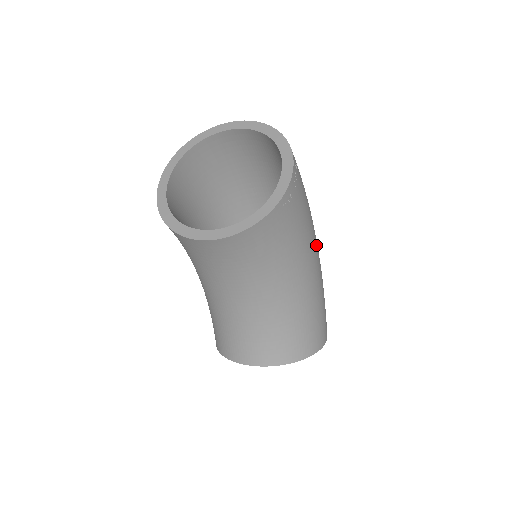
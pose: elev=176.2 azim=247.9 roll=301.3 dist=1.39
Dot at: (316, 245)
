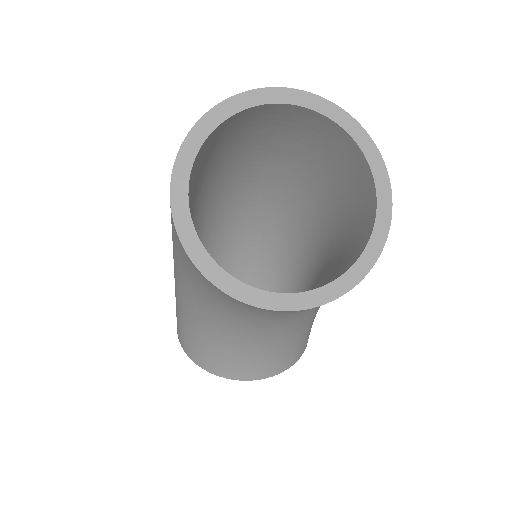
Dot at: occluded
